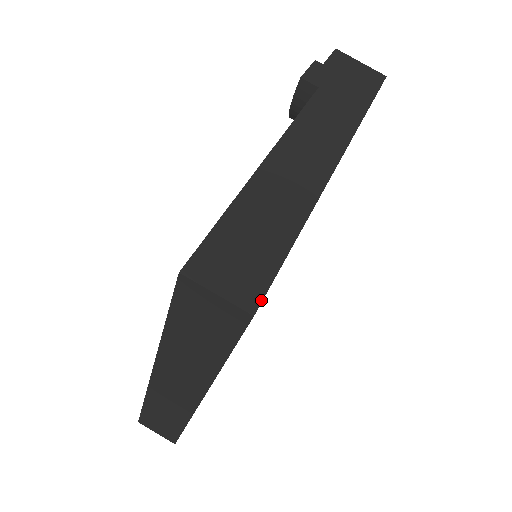
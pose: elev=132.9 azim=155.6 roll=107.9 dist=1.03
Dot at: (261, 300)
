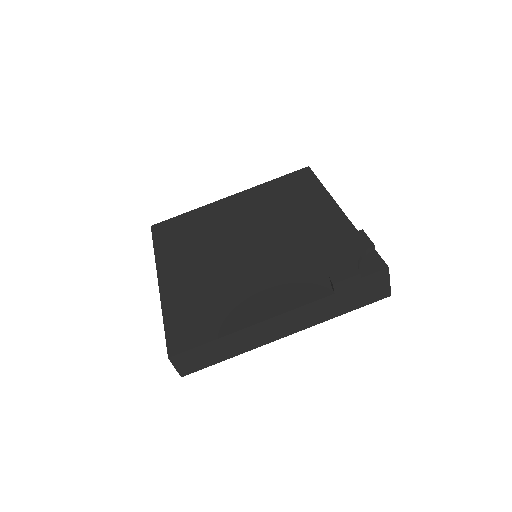
Dot at: occluded
